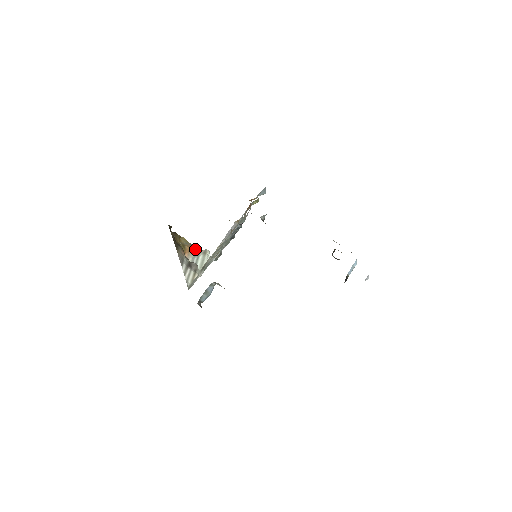
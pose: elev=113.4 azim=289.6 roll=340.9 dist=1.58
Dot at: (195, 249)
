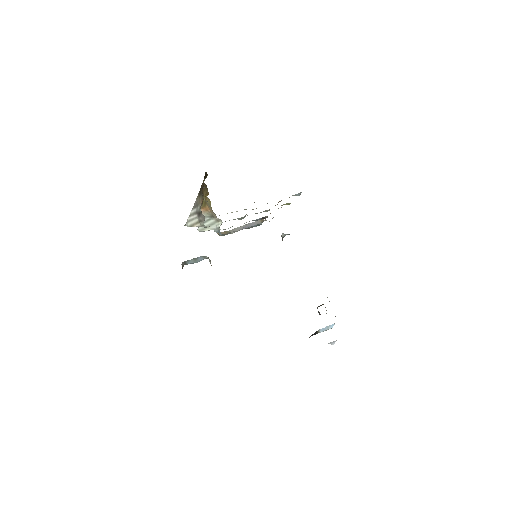
Dot at: (212, 214)
